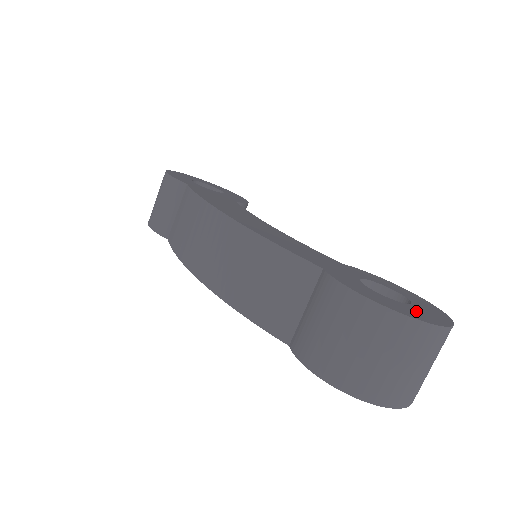
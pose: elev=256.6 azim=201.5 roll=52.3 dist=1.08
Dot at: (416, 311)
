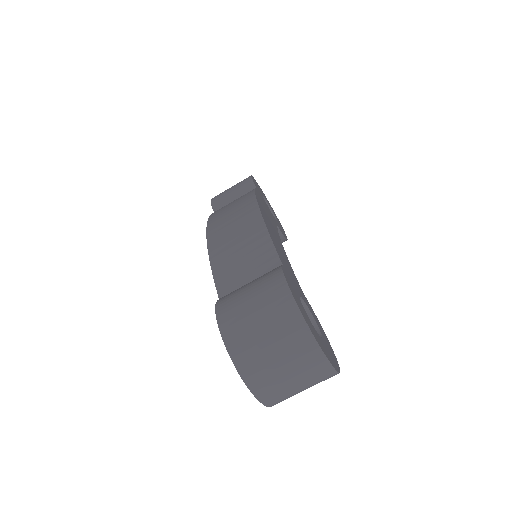
Dot at: (316, 334)
